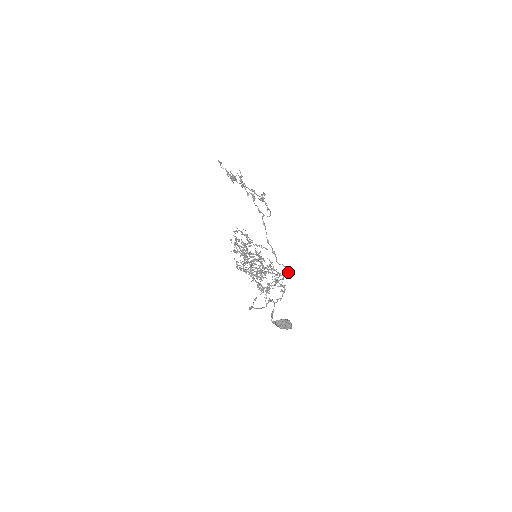
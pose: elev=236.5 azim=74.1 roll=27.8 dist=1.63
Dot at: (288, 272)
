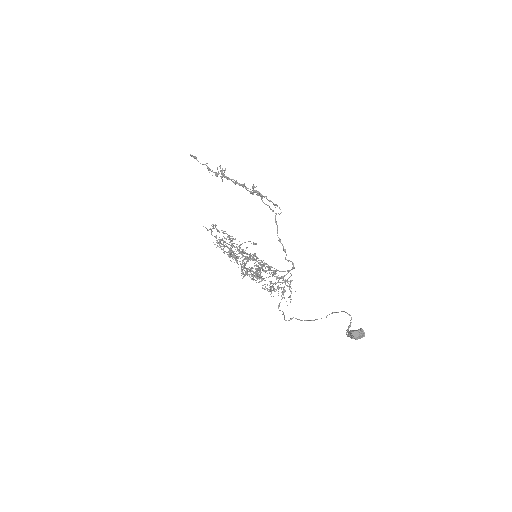
Dot at: (293, 266)
